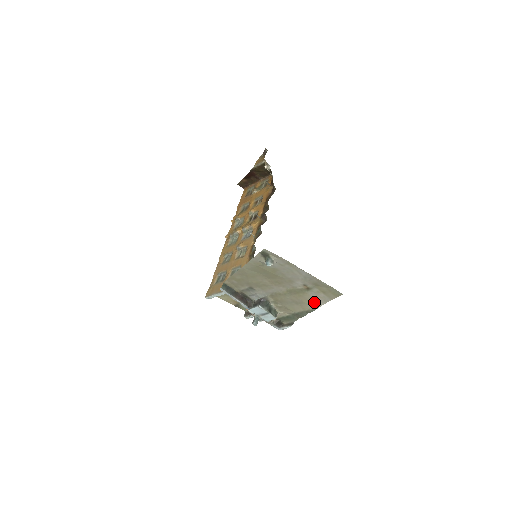
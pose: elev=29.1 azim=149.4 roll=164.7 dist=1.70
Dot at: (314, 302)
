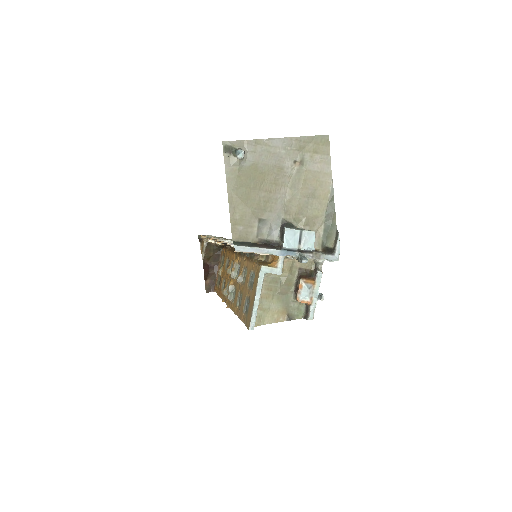
Dot at: (322, 176)
